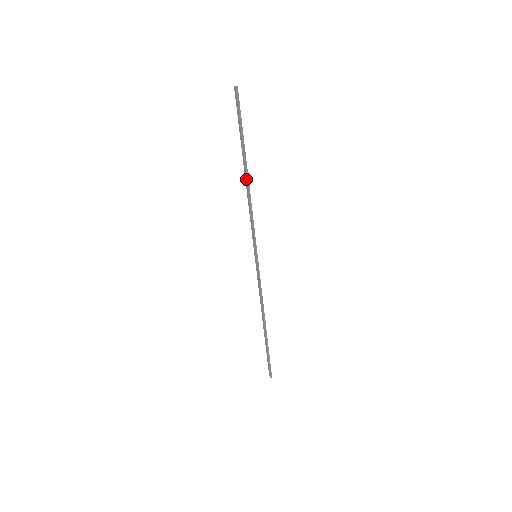
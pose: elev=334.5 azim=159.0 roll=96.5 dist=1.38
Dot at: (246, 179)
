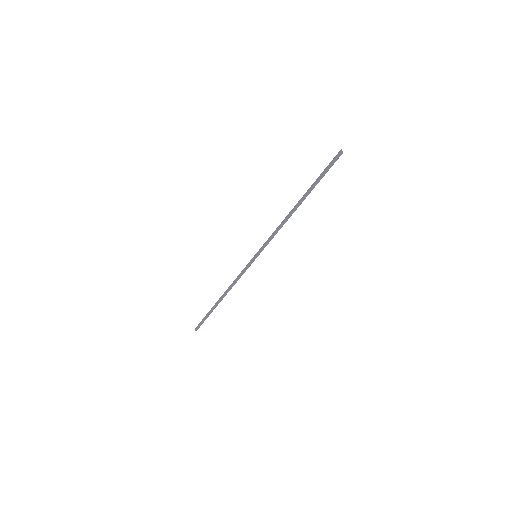
Dot at: (295, 208)
